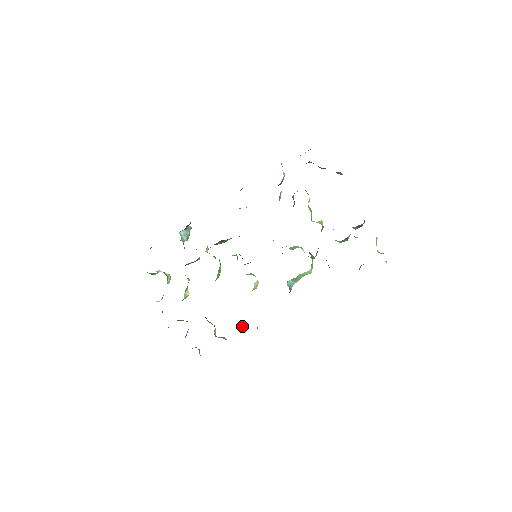
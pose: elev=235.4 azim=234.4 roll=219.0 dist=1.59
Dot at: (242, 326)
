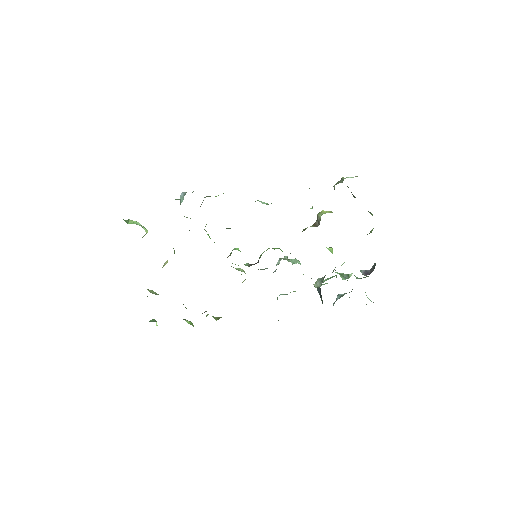
Dot at: (213, 316)
